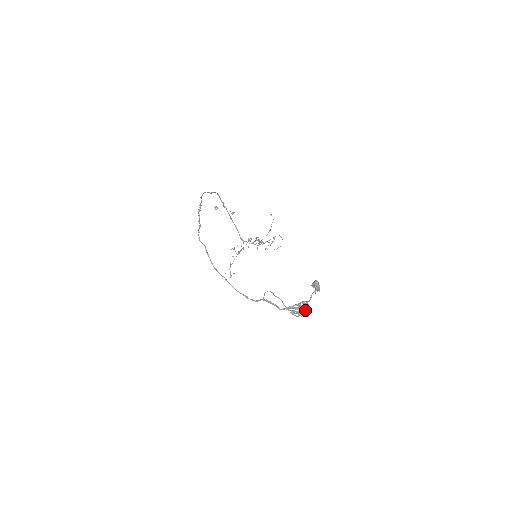
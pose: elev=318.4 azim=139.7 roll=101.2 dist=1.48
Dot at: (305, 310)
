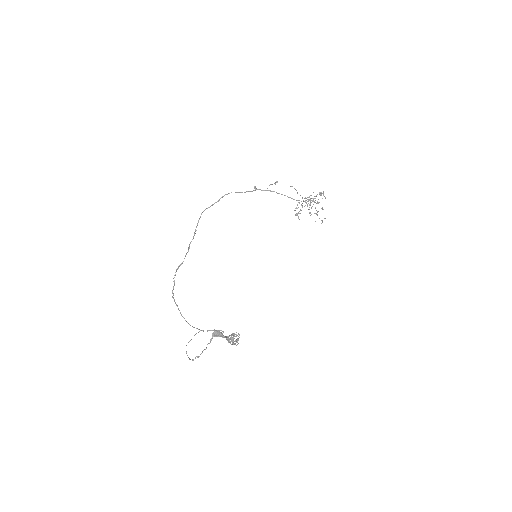
Dot at: (236, 340)
